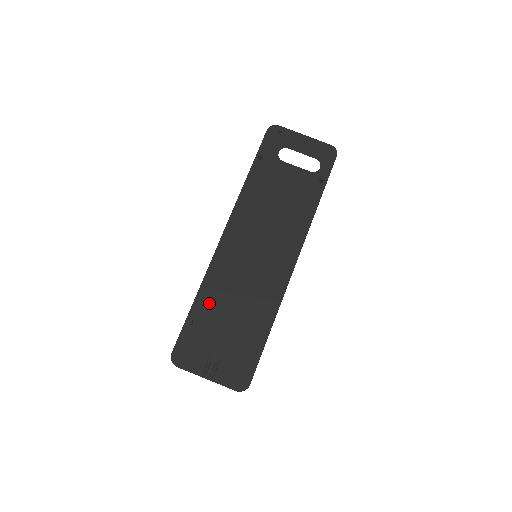
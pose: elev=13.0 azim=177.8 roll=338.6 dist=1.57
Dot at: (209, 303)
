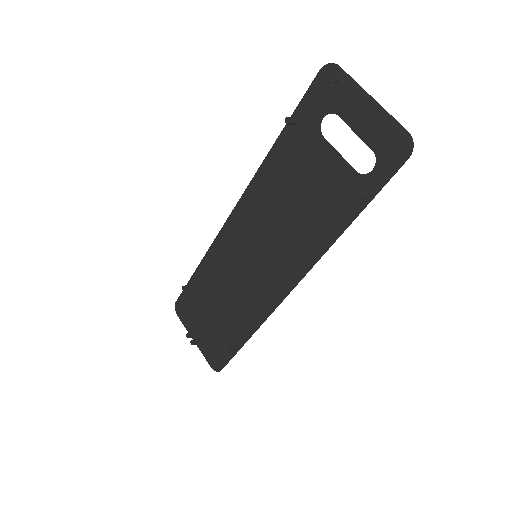
Dot at: (207, 278)
